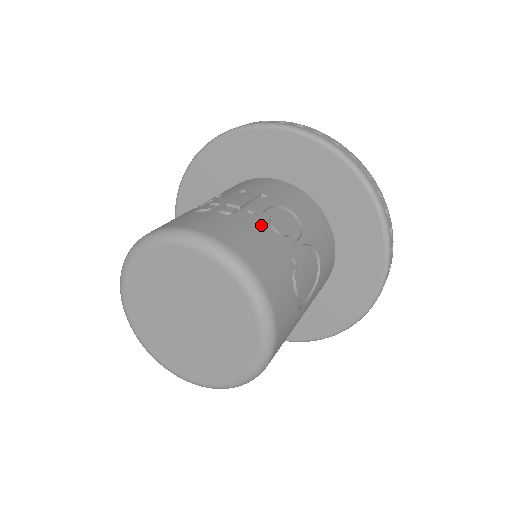
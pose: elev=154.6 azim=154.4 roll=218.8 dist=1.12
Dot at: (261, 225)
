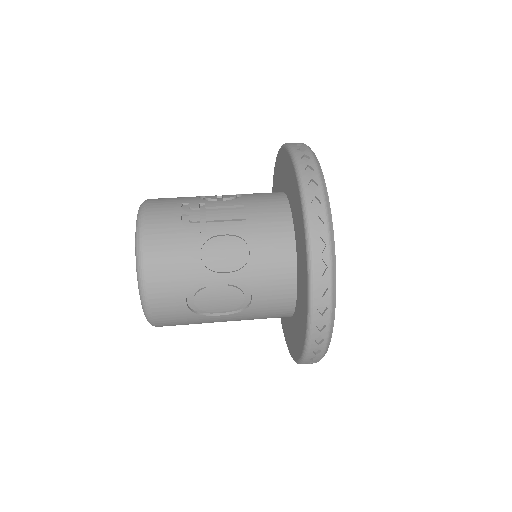
Dot at: (196, 245)
